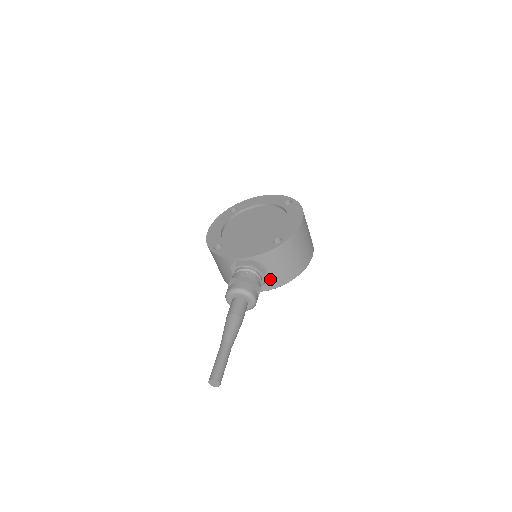
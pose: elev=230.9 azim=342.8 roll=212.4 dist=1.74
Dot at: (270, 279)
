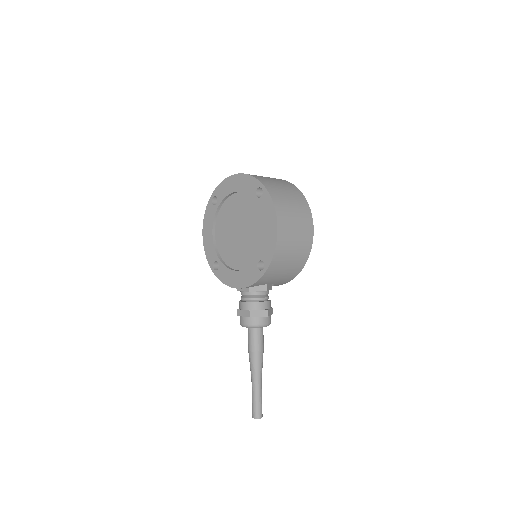
Dot at: (277, 283)
